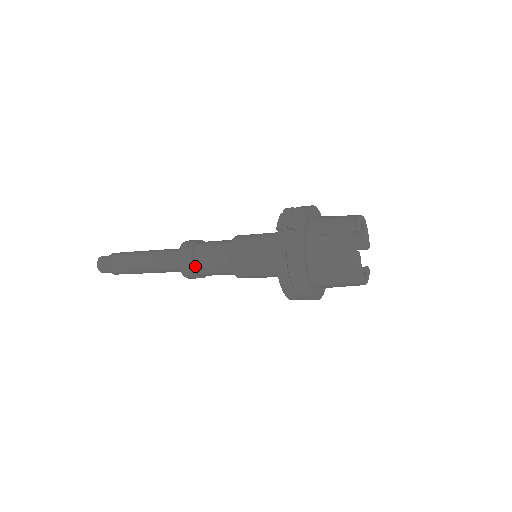
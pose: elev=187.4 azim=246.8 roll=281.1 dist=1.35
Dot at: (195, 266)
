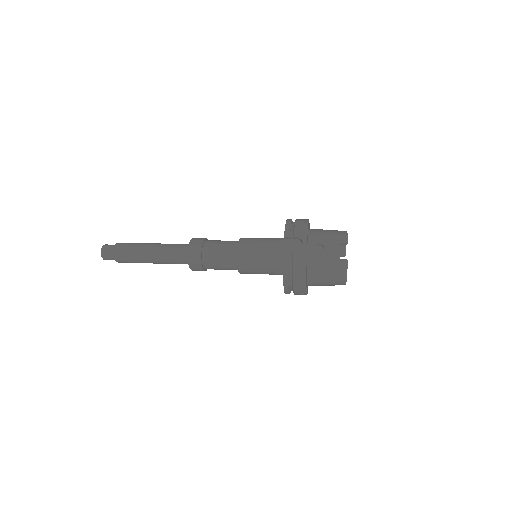
Dot at: (203, 261)
